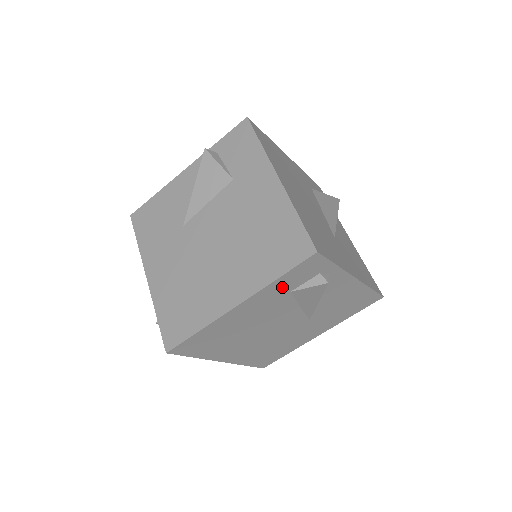
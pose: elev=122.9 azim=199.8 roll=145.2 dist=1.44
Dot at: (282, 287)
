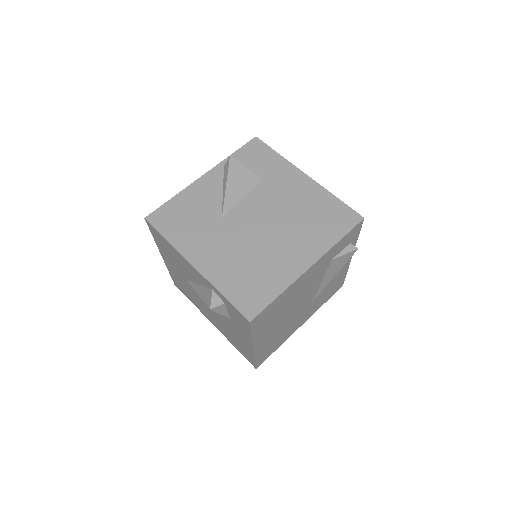
Dot at: (334, 252)
